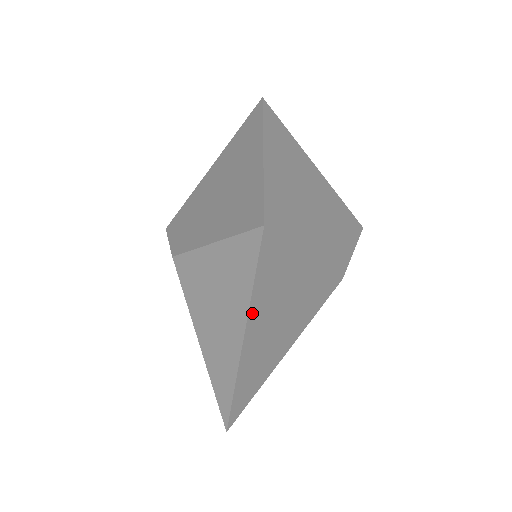
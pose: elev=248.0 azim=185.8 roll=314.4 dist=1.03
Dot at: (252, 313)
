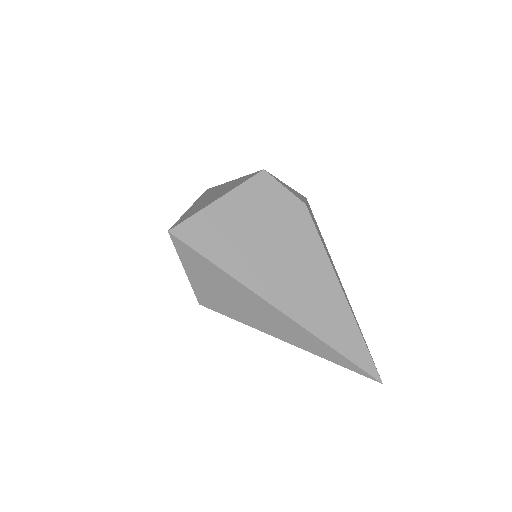
Dot at: (244, 280)
